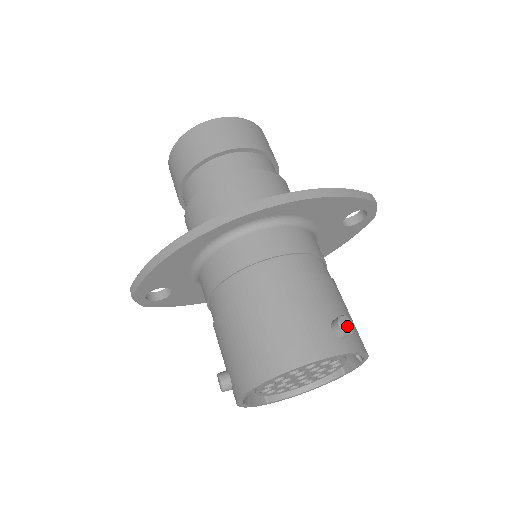
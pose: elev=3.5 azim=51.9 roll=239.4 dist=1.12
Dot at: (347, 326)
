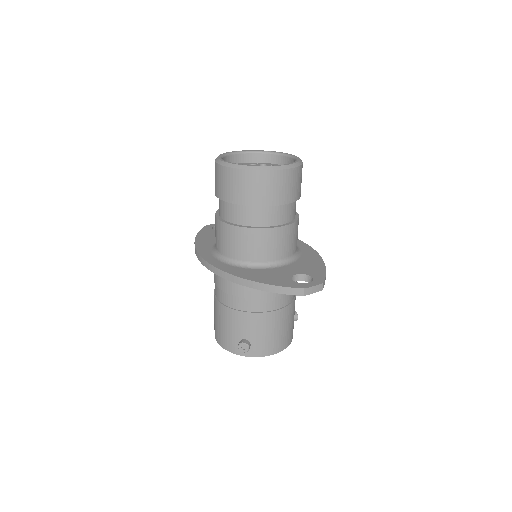
Dot at: (244, 348)
